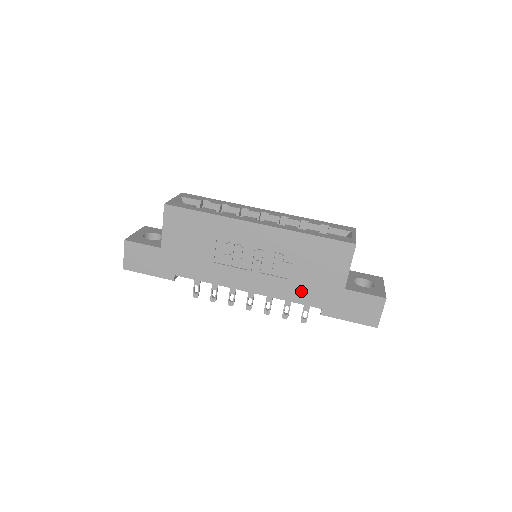
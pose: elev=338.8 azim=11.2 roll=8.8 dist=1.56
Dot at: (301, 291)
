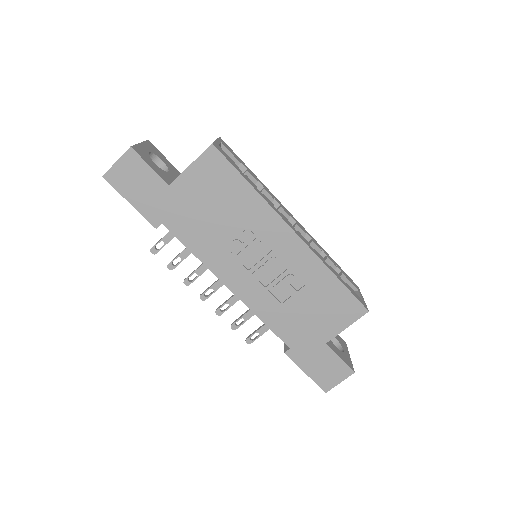
Dot at: (284, 321)
